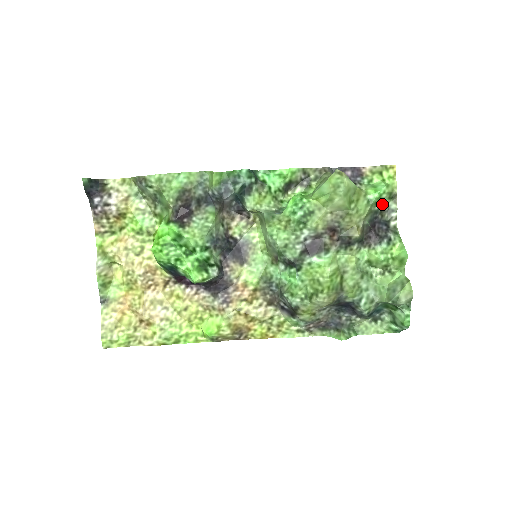
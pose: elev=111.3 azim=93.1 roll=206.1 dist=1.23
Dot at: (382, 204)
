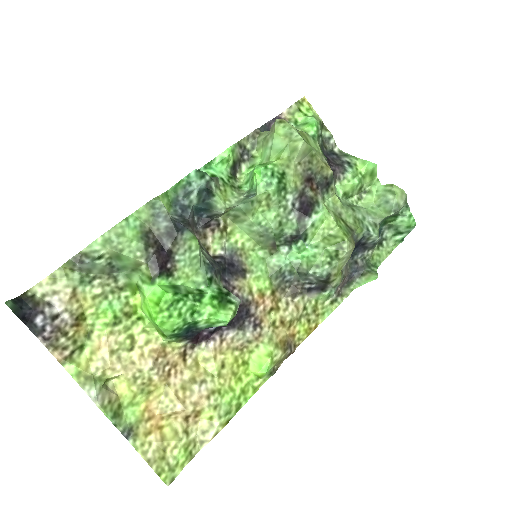
Dot at: (321, 136)
